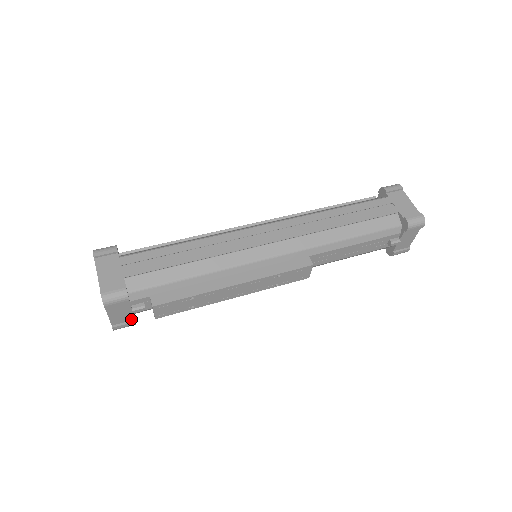
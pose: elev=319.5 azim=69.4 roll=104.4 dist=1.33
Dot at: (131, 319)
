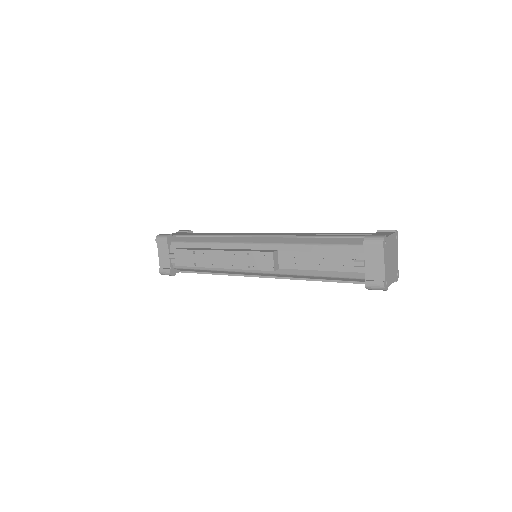
Dot at: (169, 267)
